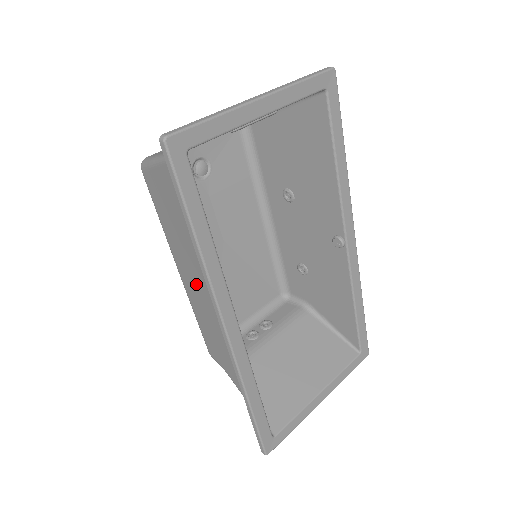
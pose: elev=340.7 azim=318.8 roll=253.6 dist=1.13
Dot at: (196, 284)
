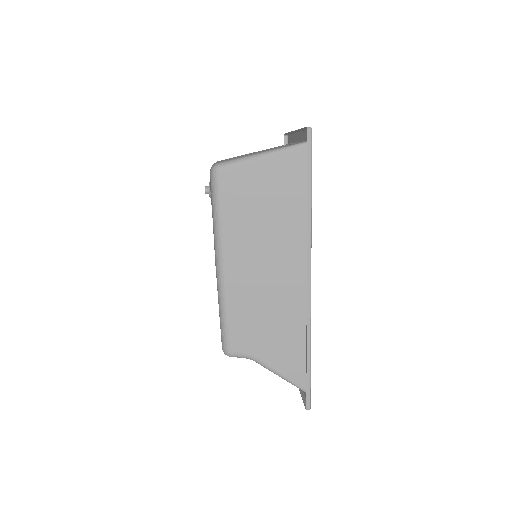
Dot at: (254, 265)
